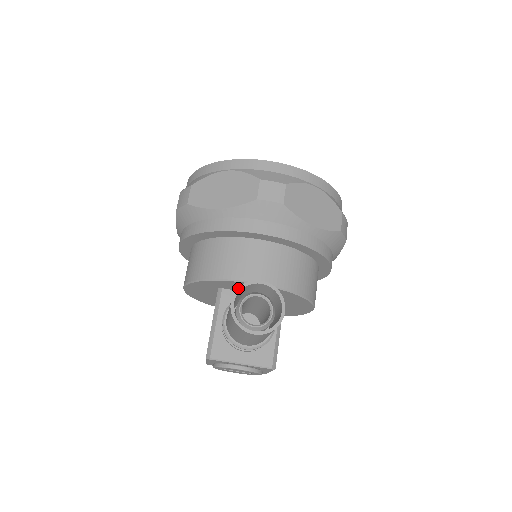
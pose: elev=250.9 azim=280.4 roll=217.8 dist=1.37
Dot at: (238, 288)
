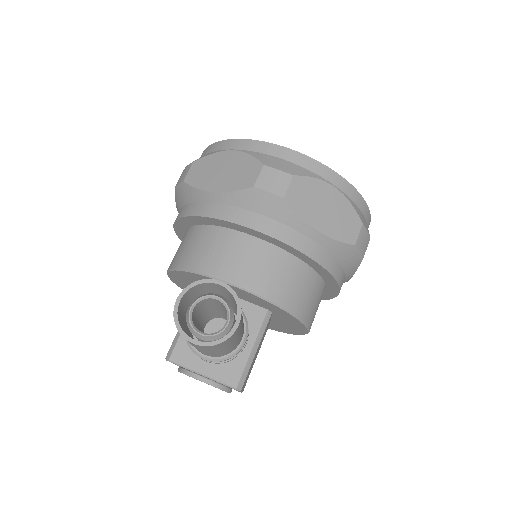
Dot at: (190, 284)
